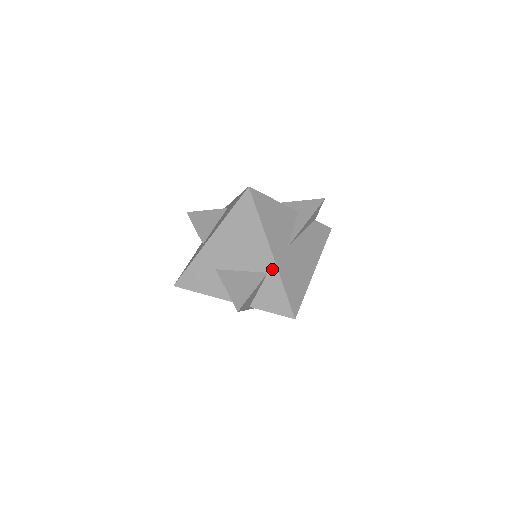
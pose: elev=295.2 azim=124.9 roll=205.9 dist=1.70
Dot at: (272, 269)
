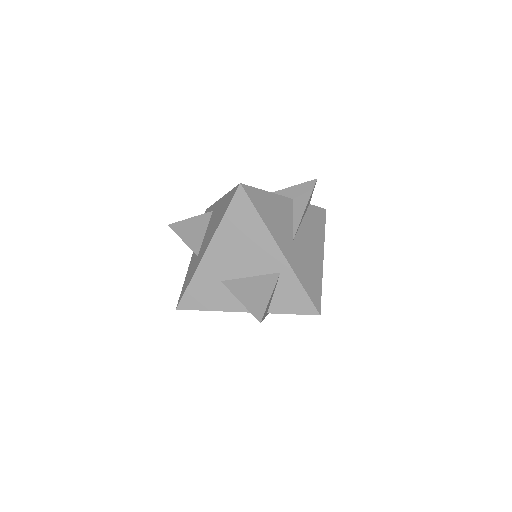
Dot at: (284, 267)
